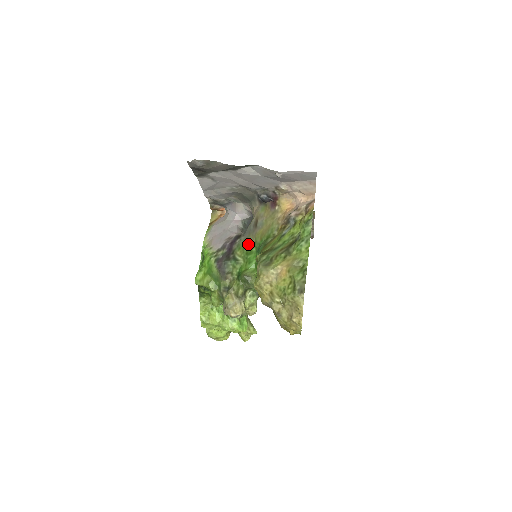
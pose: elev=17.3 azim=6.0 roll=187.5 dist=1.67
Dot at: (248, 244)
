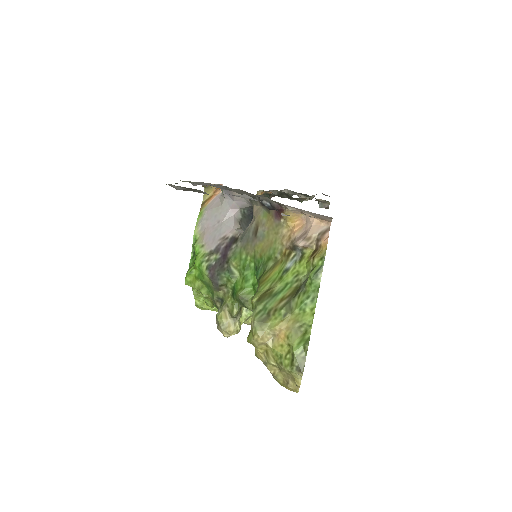
Dot at: (245, 255)
